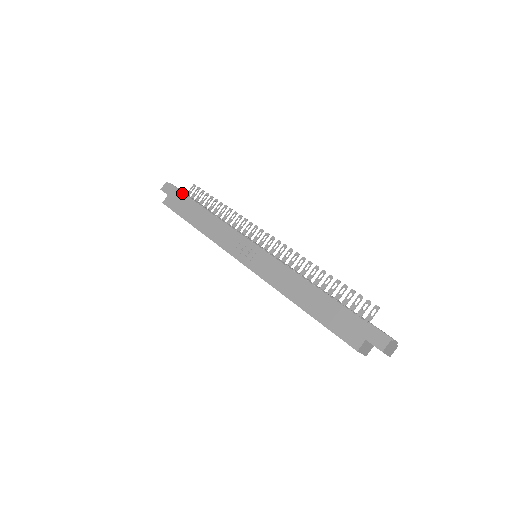
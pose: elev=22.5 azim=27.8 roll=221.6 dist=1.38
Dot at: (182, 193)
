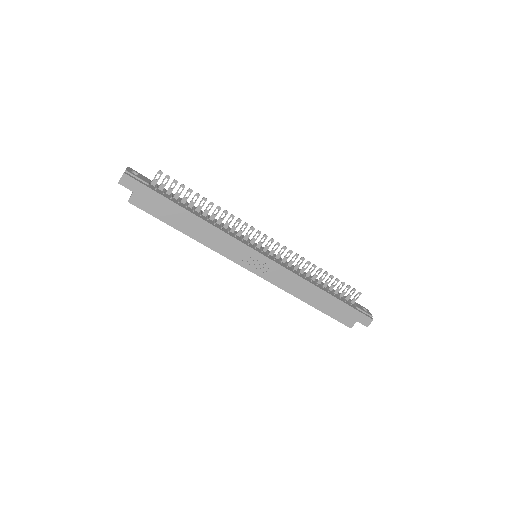
Dot at: (156, 192)
